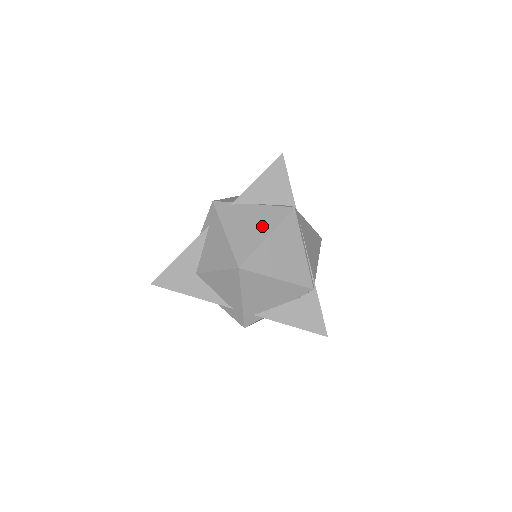
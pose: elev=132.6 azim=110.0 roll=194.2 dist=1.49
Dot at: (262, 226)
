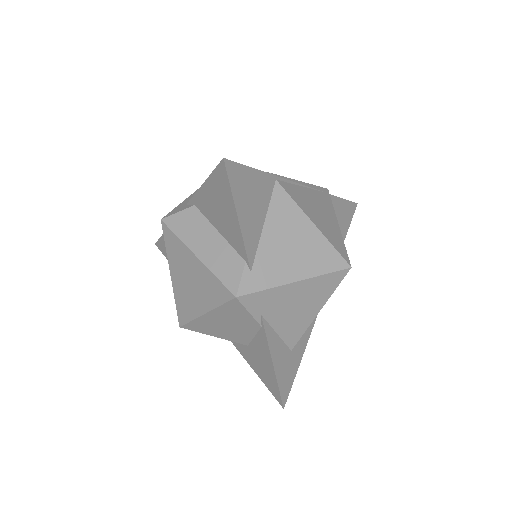
Dot at: occluded
